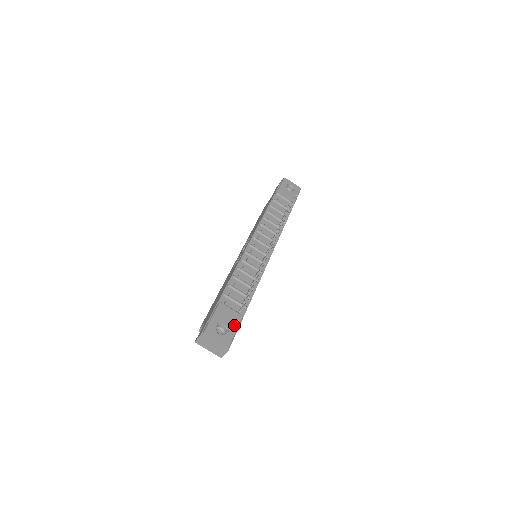
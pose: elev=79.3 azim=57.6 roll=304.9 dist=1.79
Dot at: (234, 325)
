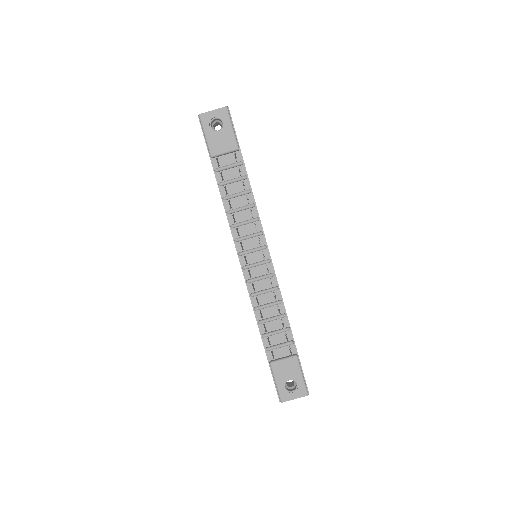
Dot at: (297, 373)
